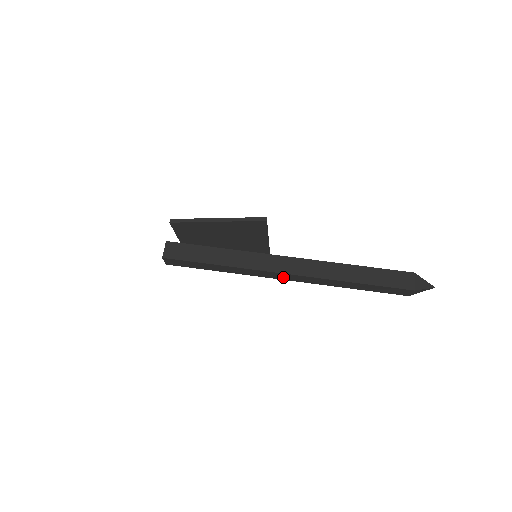
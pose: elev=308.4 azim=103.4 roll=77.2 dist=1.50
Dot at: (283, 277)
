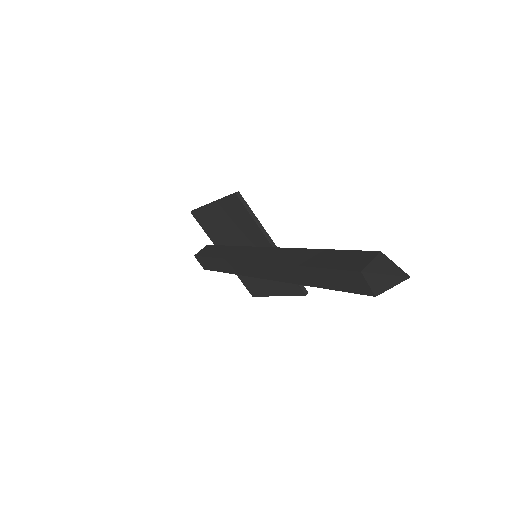
Dot at: (258, 272)
